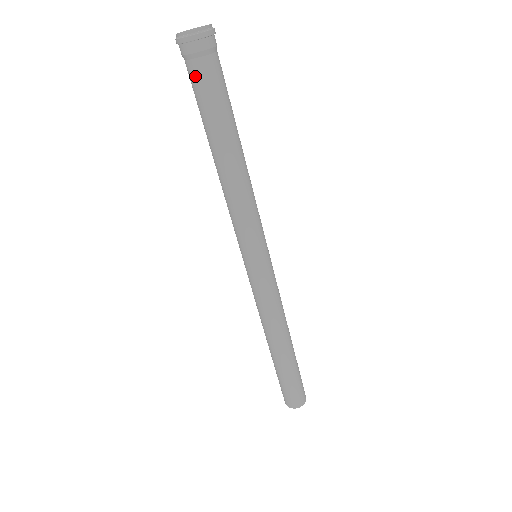
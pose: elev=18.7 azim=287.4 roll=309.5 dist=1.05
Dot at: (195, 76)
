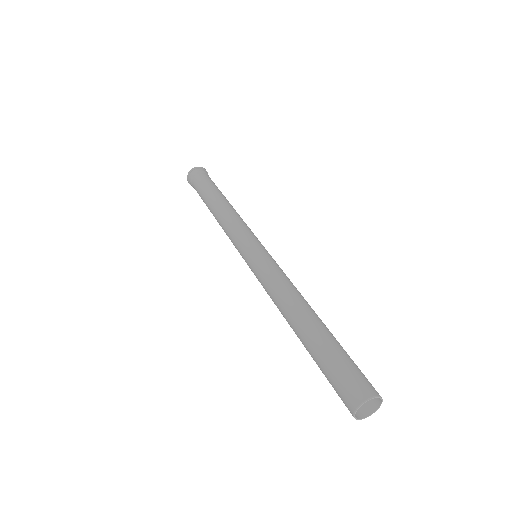
Dot at: (195, 186)
